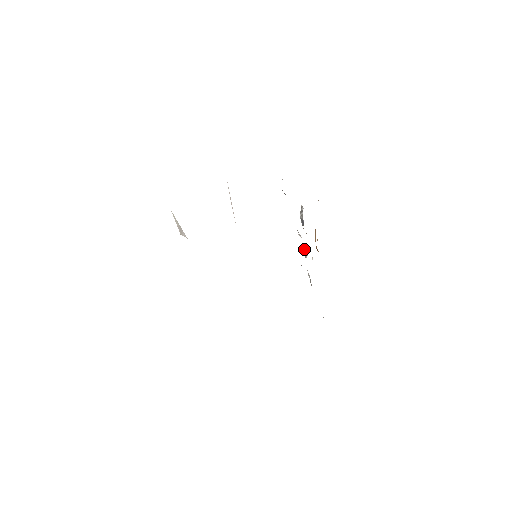
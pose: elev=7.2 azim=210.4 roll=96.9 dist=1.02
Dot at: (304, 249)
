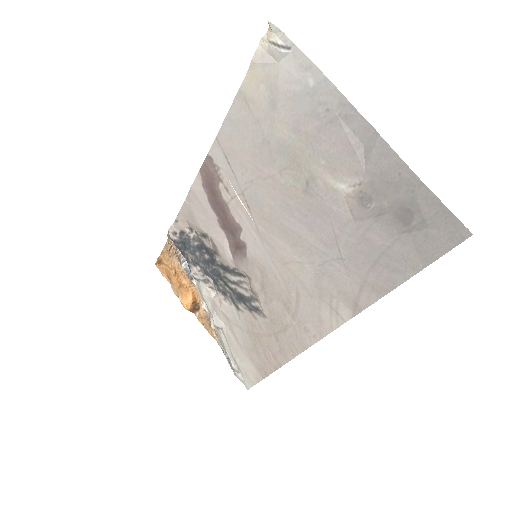
Dot at: (203, 293)
